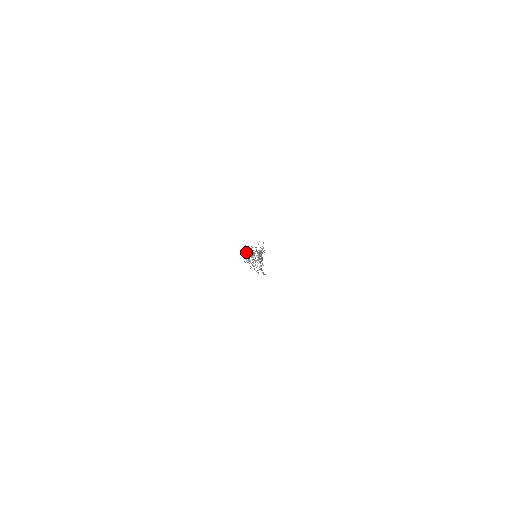
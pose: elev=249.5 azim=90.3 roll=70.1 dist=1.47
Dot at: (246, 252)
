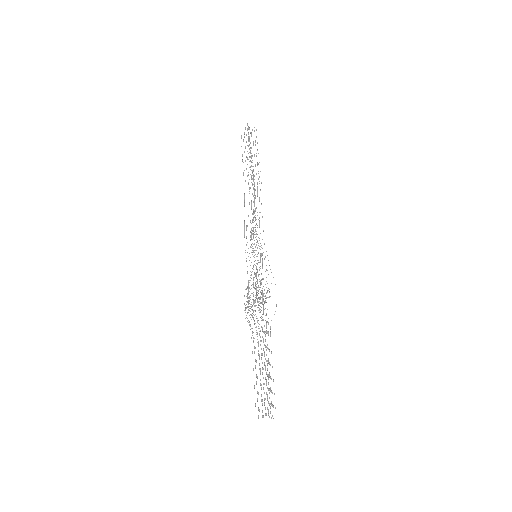
Dot at: occluded
